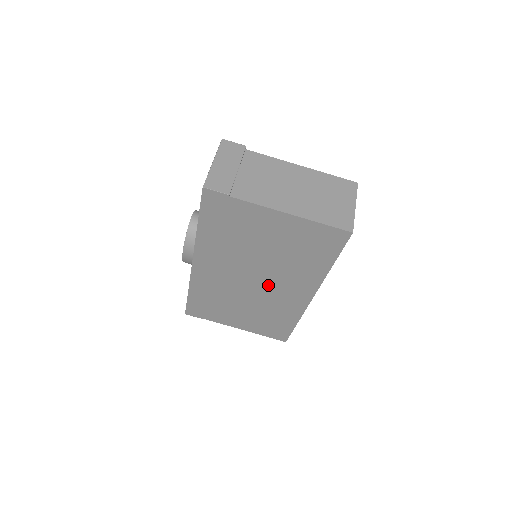
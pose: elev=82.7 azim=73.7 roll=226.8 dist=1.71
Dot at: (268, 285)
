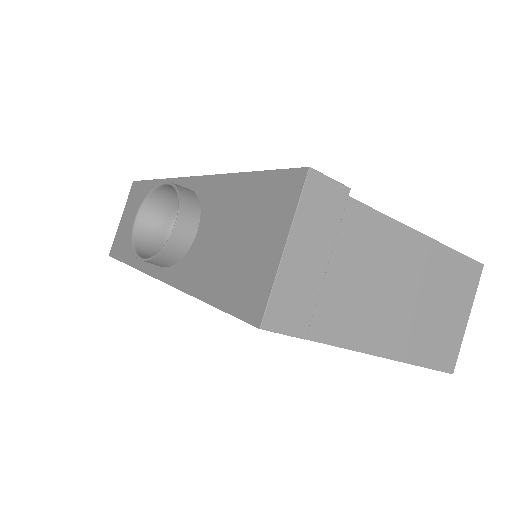
Dot at: occluded
